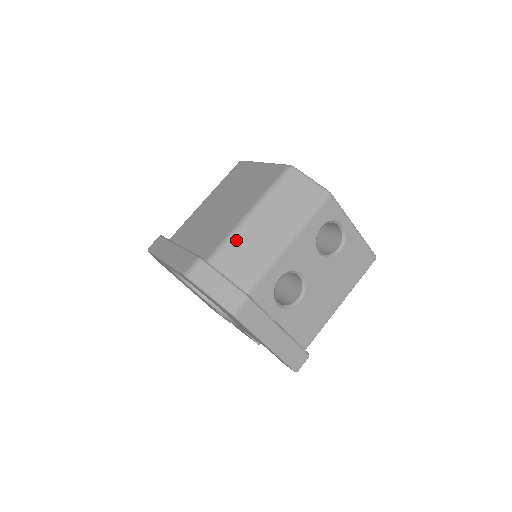
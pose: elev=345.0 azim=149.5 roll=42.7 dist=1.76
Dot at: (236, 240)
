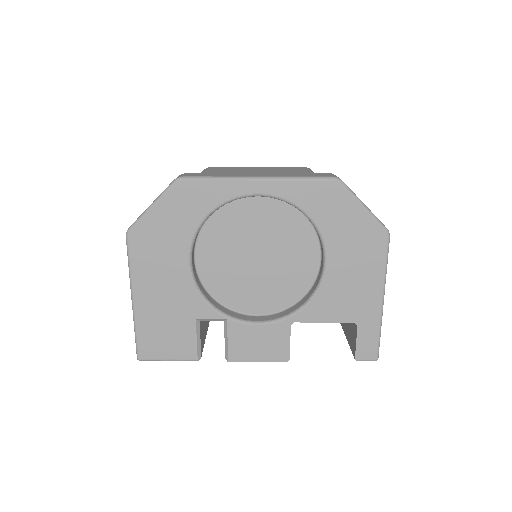
Dot at: occluded
